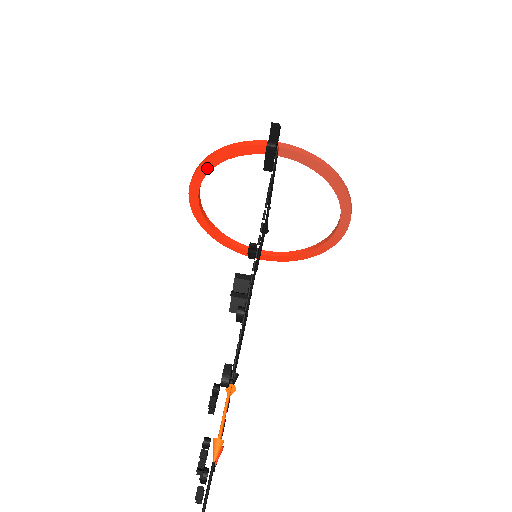
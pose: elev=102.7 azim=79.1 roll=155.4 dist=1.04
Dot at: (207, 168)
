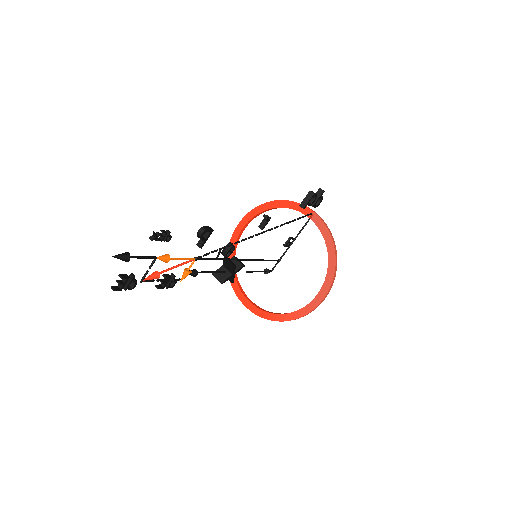
Dot at: (264, 208)
